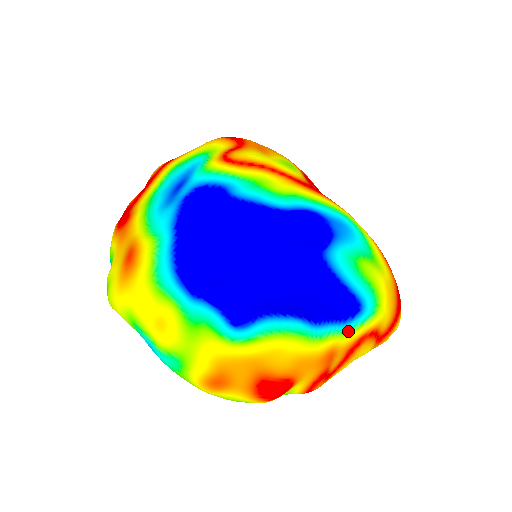
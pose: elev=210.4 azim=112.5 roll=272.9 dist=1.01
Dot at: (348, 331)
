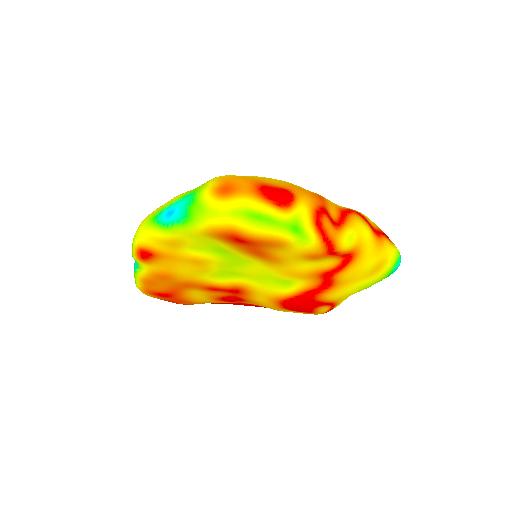
Dot at: occluded
